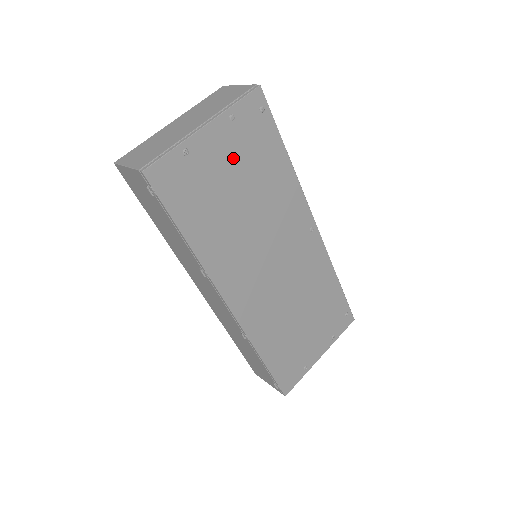
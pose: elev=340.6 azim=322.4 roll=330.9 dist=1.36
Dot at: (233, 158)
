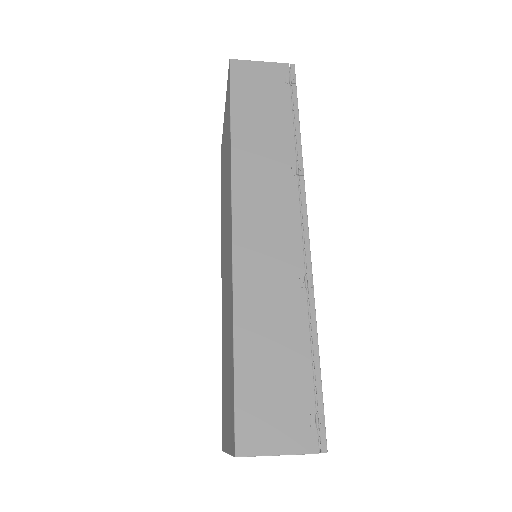
Dot at: occluded
